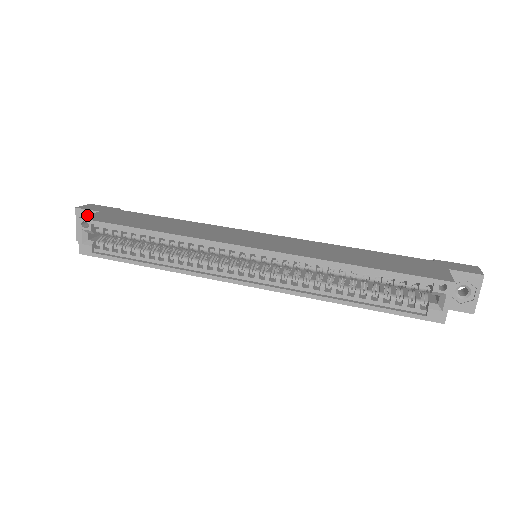
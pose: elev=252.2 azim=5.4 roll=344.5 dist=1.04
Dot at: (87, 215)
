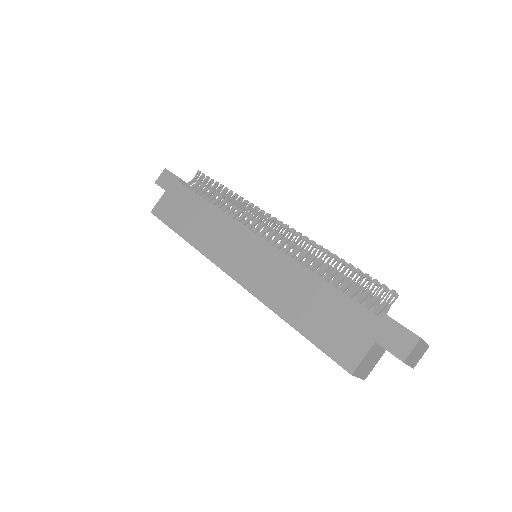
Dot at: (156, 204)
